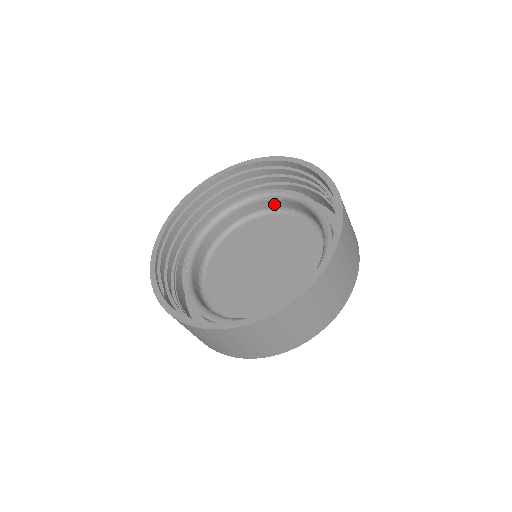
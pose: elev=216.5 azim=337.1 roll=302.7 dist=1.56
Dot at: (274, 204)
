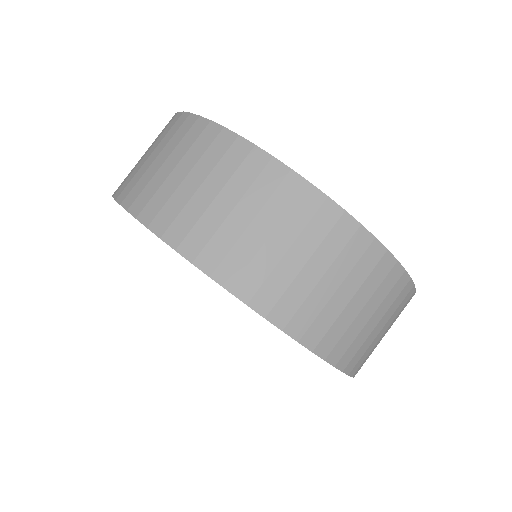
Dot at: occluded
